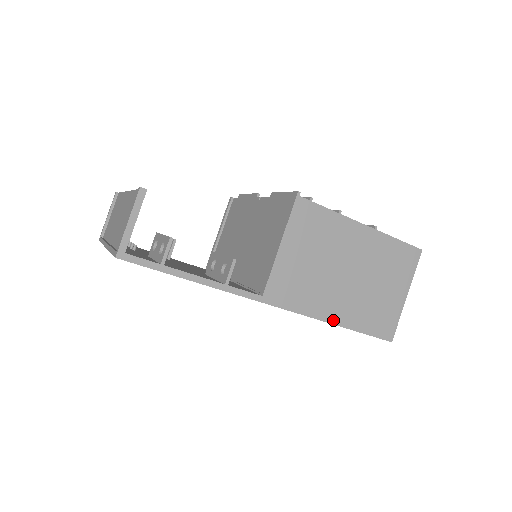
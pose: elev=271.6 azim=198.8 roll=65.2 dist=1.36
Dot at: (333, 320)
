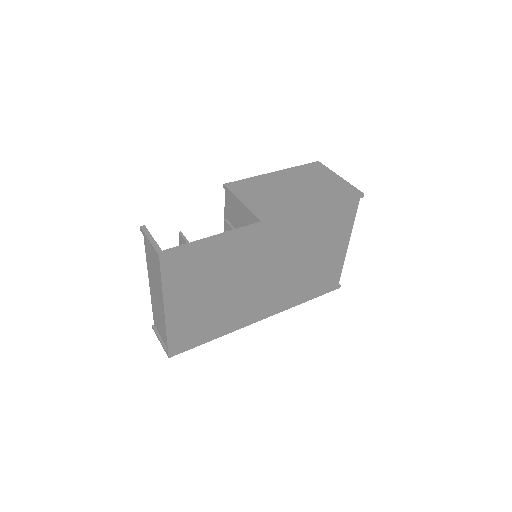
Dot at: (316, 206)
